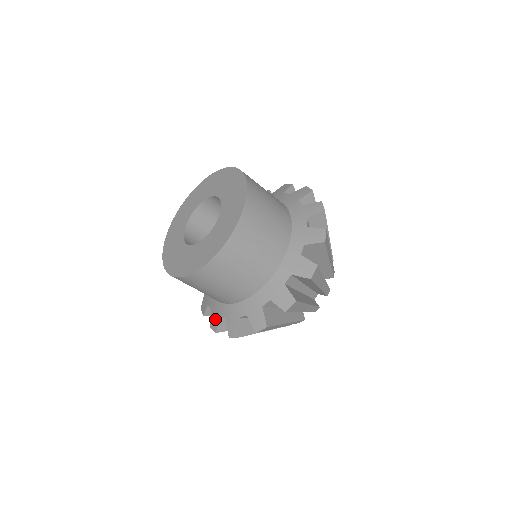
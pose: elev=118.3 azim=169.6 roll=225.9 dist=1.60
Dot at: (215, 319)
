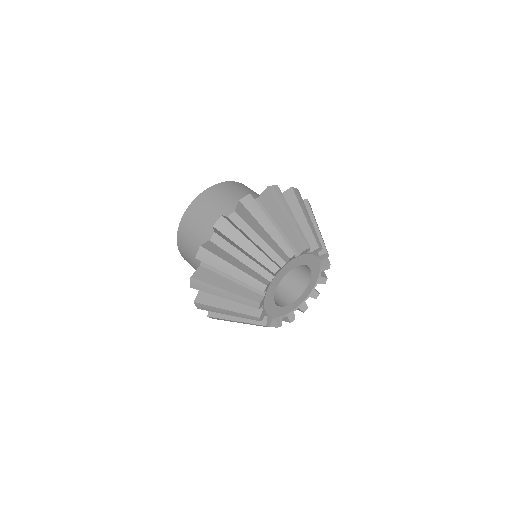
Dot at: occluded
